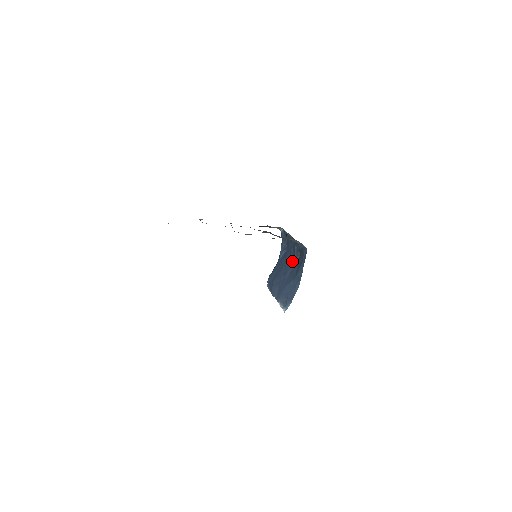
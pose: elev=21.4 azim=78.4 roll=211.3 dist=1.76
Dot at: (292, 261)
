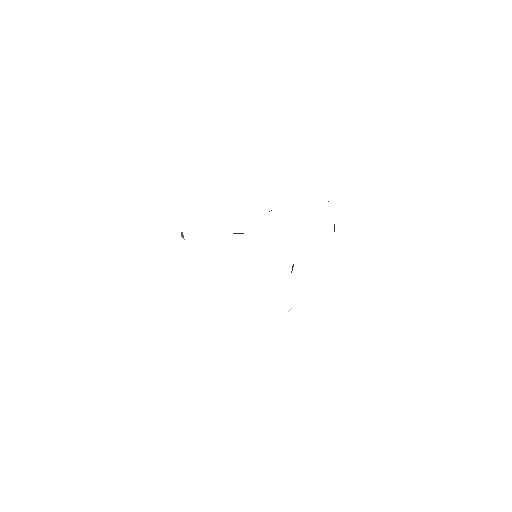
Dot at: occluded
